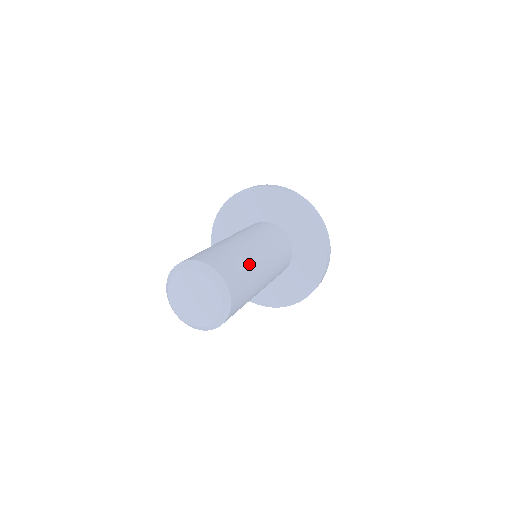
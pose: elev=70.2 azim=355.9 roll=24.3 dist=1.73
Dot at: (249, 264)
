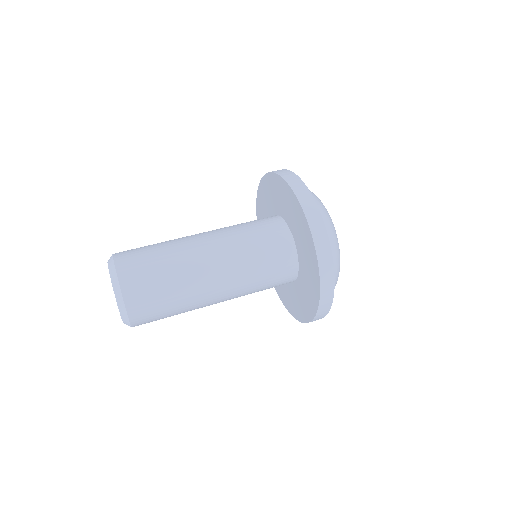
Dot at: (174, 256)
